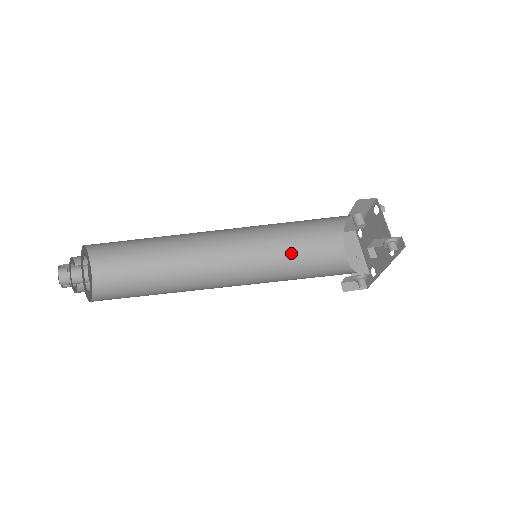
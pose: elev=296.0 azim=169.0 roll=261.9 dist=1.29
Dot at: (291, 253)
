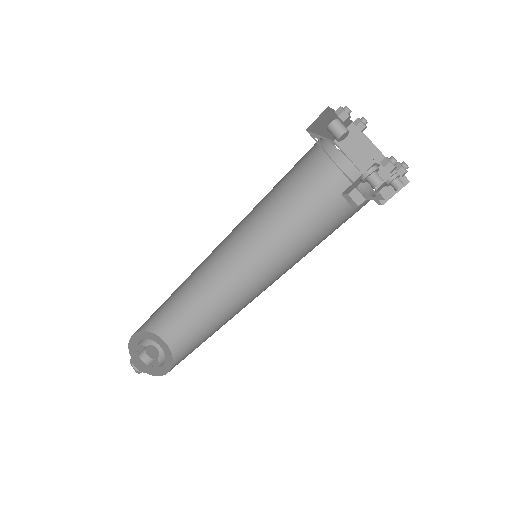
Dot at: (296, 210)
